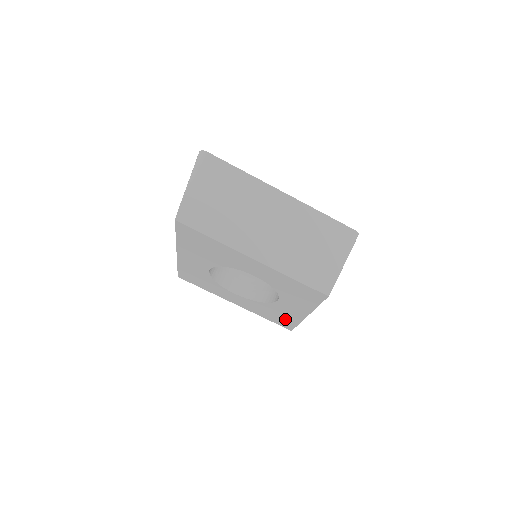
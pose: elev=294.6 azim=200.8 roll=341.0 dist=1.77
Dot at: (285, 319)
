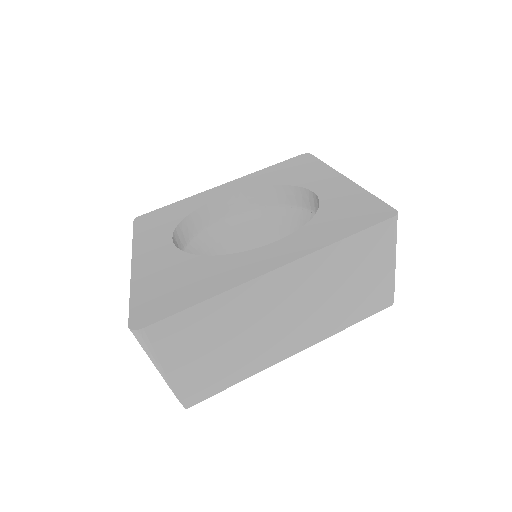
Dot at: occluded
